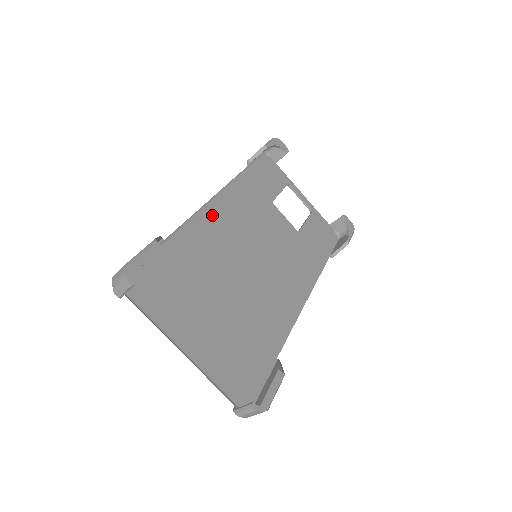
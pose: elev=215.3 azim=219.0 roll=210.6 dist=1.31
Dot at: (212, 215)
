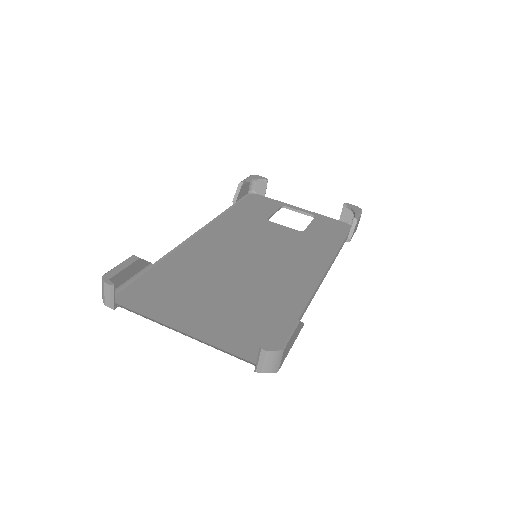
Dot at: (202, 240)
